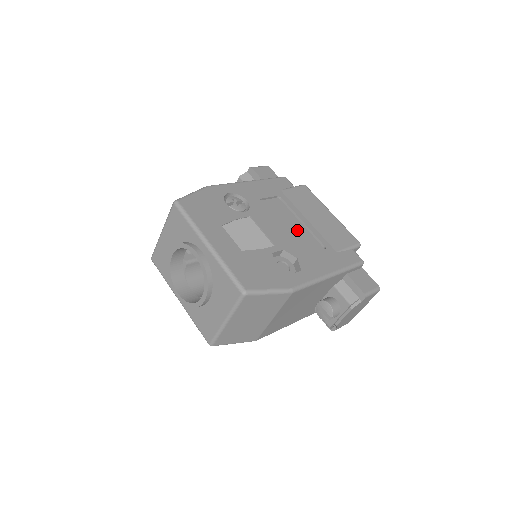
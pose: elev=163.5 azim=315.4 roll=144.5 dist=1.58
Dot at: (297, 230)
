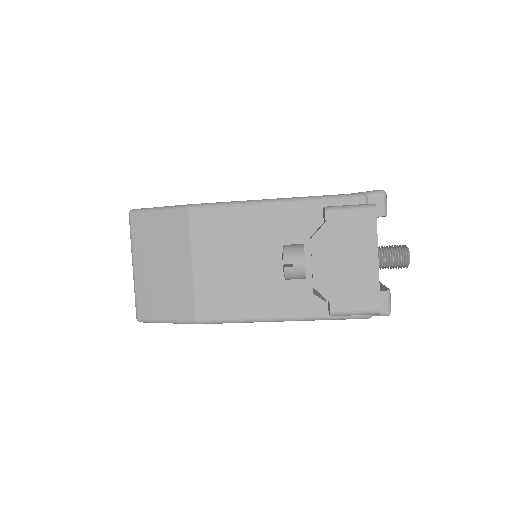
Dot at: occluded
